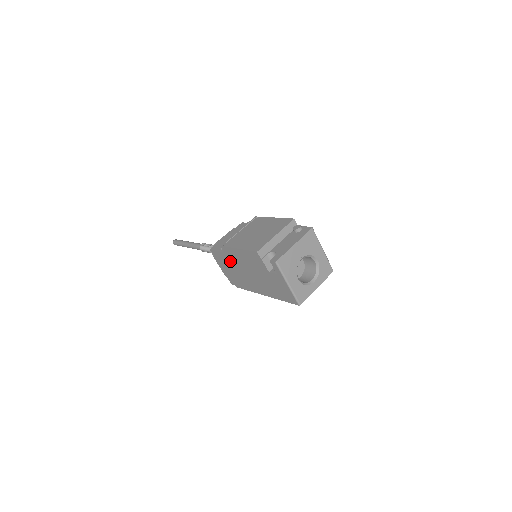
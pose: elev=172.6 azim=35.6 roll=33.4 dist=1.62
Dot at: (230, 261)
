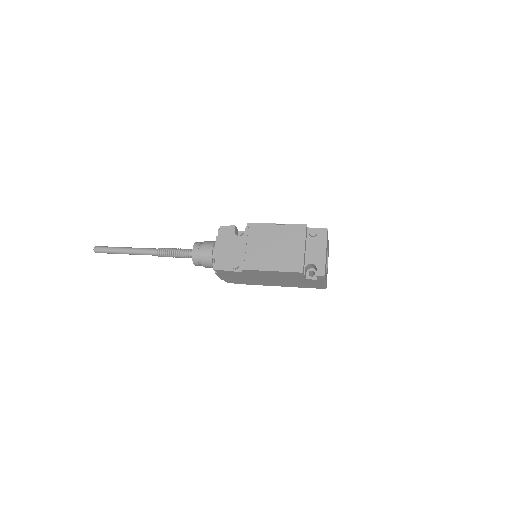
Dot at: (246, 275)
